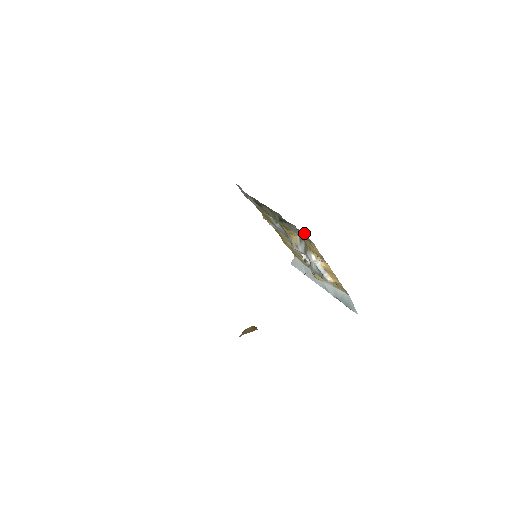
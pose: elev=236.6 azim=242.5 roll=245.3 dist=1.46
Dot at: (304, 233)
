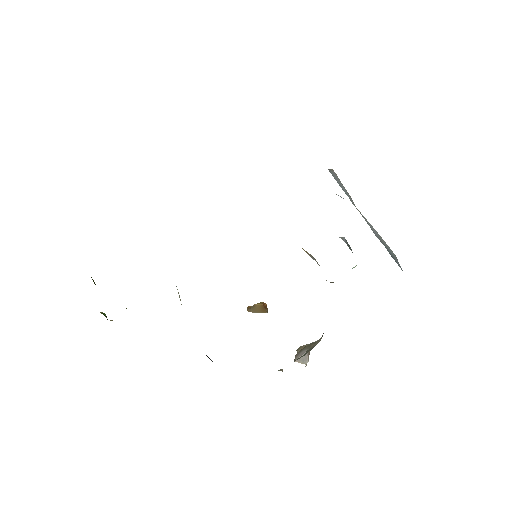
Dot at: occluded
